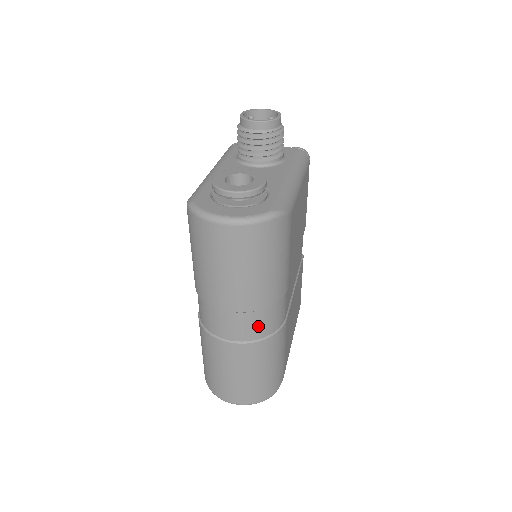
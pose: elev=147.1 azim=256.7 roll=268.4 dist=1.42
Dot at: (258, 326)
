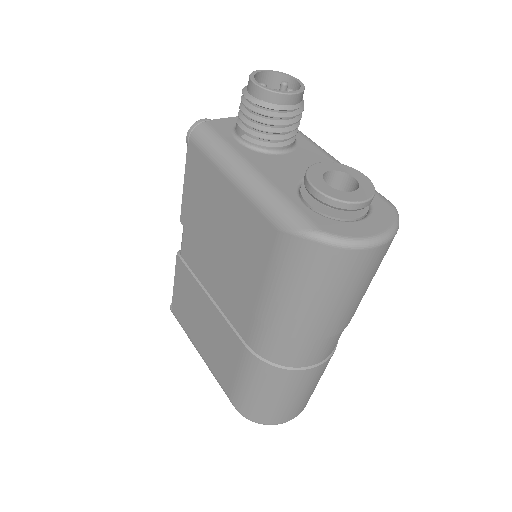
Dot at: occluded
